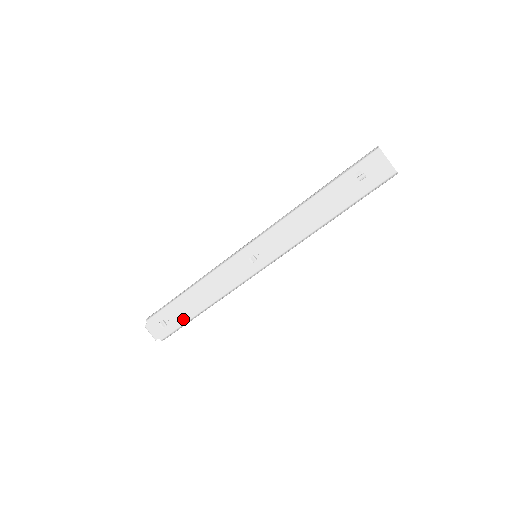
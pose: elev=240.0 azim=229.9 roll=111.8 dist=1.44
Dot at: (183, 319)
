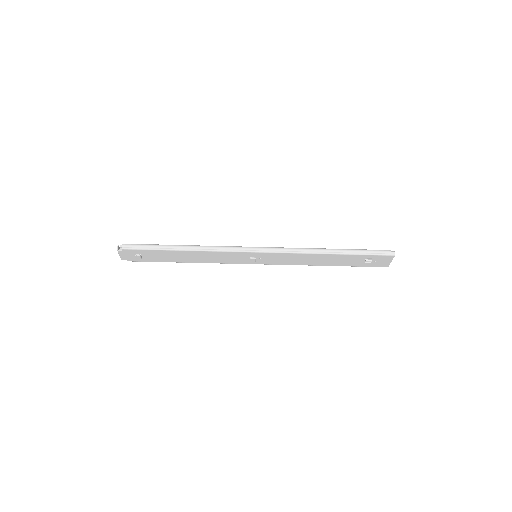
Dot at: (160, 260)
